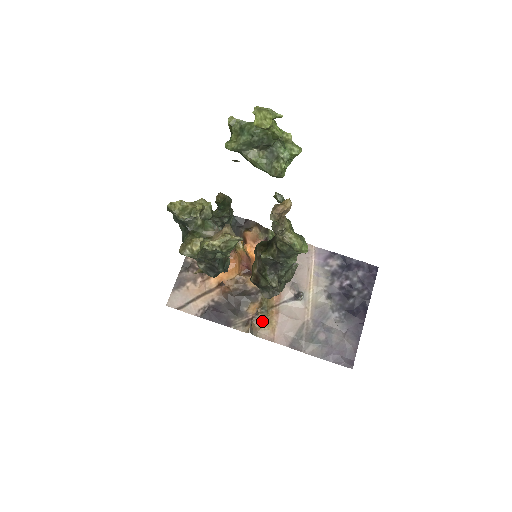
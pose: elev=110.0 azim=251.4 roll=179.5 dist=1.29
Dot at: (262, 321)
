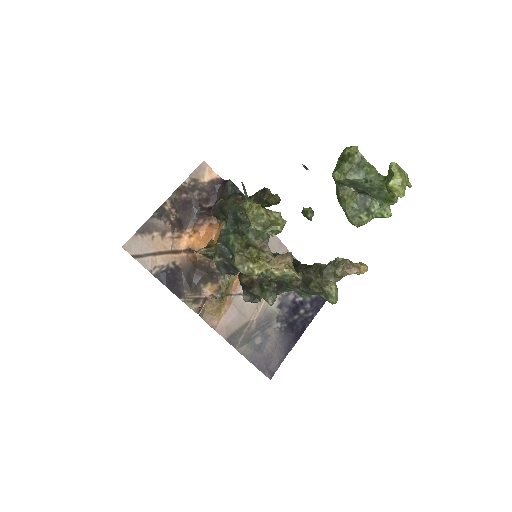
Dot at: (213, 305)
